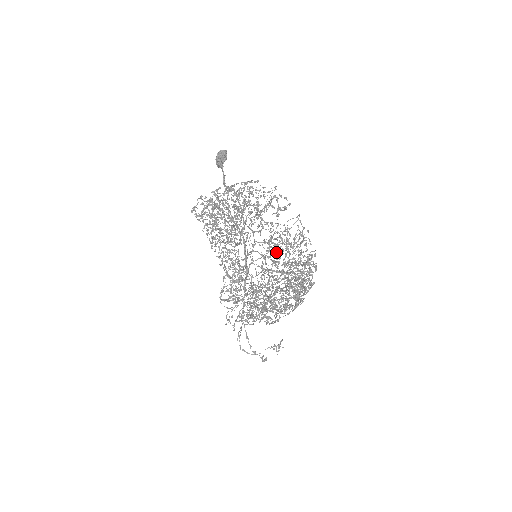
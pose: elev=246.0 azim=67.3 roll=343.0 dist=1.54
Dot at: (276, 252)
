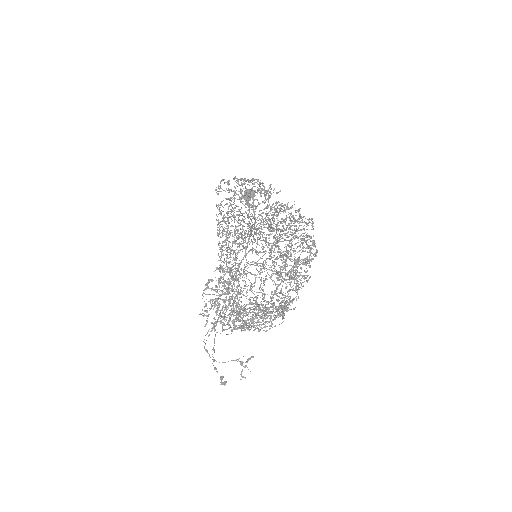
Dot at: occluded
